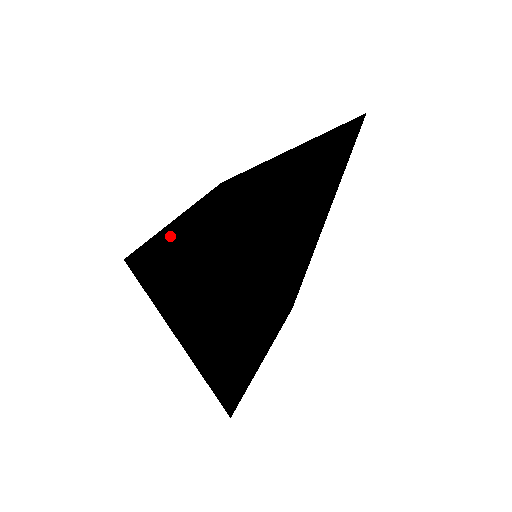
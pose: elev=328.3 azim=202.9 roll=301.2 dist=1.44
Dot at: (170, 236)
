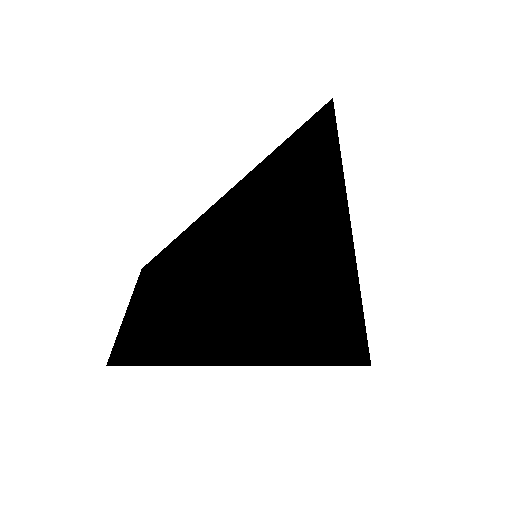
Dot at: occluded
